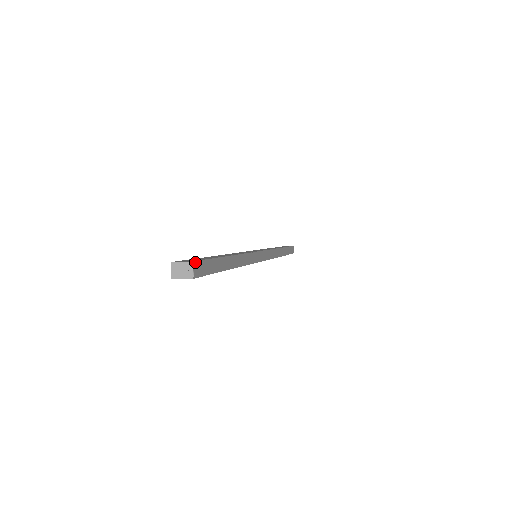
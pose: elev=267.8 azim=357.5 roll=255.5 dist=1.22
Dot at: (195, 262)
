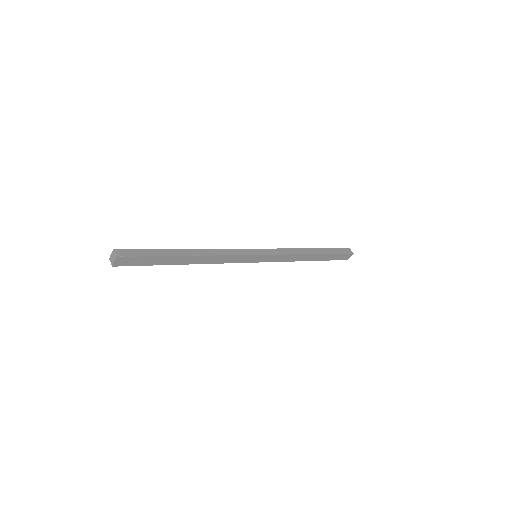
Dot at: (118, 249)
